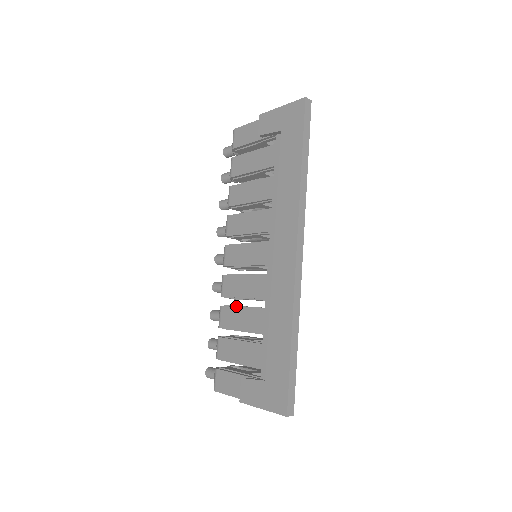
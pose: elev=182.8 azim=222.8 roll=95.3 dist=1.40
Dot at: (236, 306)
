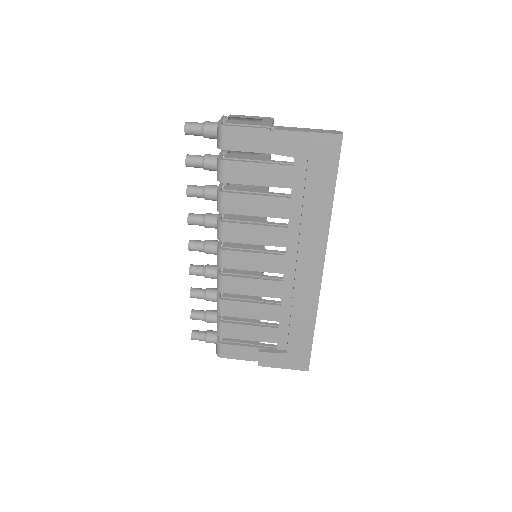
Dot at: (240, 299)
